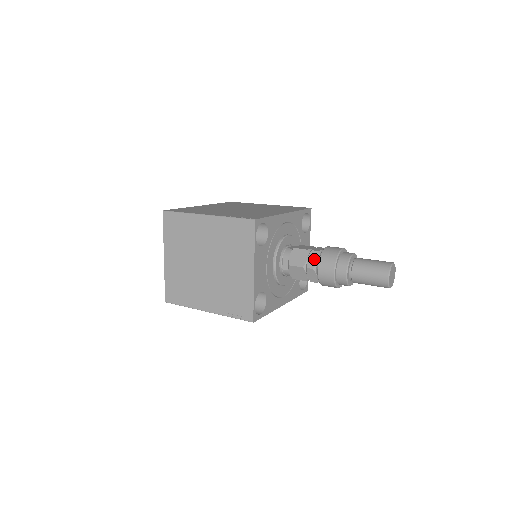
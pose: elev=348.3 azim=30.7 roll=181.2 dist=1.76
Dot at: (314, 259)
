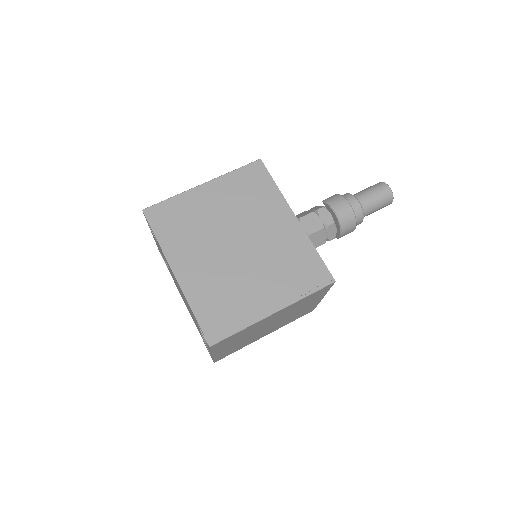
Dot at: (333, 231)
